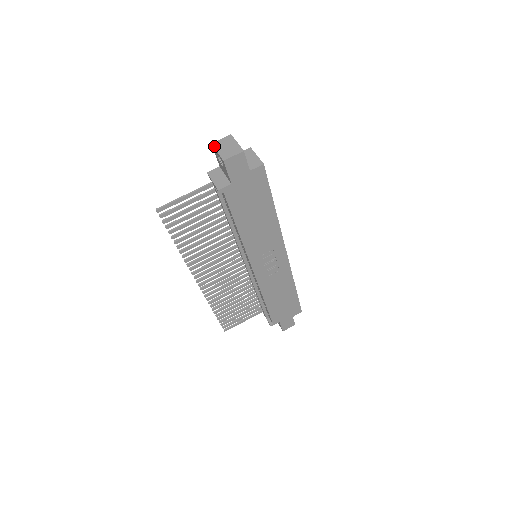
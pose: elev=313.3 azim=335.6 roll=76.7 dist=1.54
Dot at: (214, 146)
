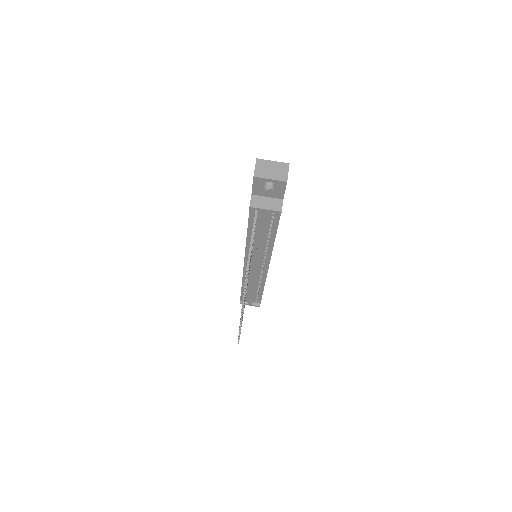
Dot at: (260, 177)
